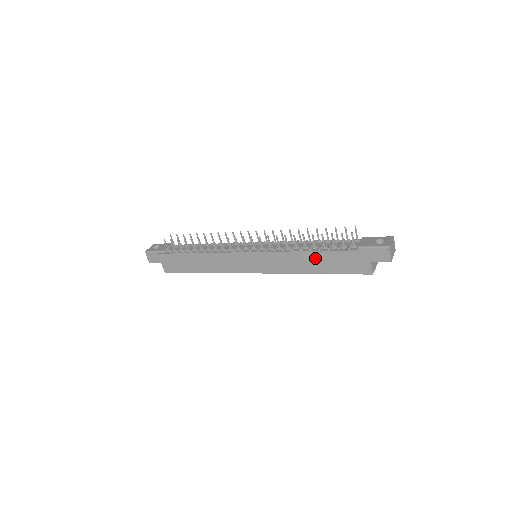
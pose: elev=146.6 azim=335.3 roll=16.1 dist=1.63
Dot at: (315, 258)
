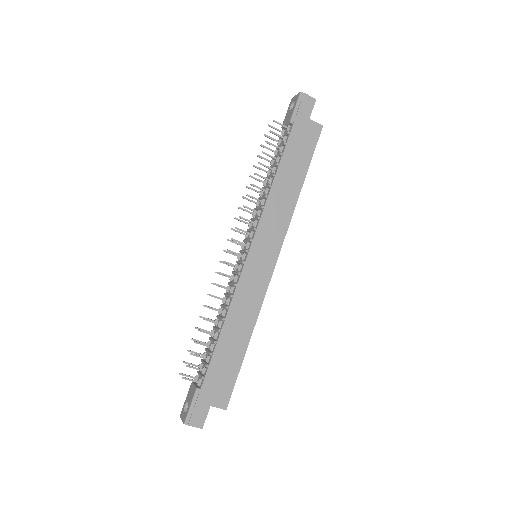
Dot at: (285, 174)
